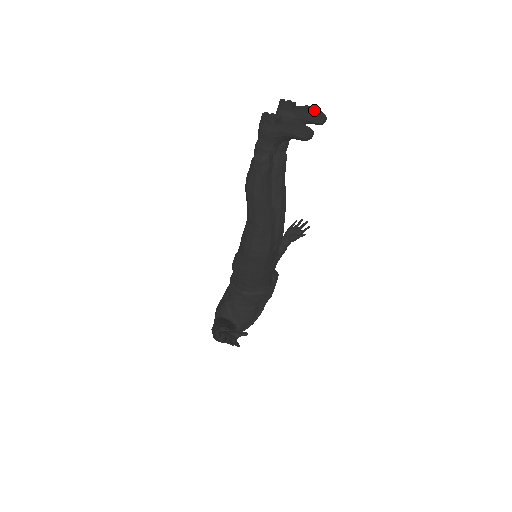
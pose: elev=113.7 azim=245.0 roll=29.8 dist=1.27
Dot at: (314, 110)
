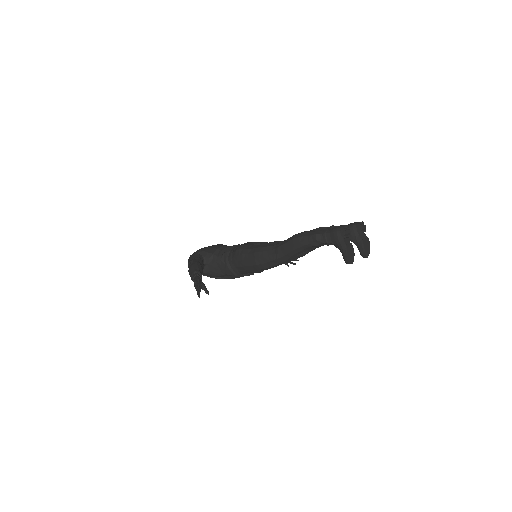
Dot at: (368, 246)
